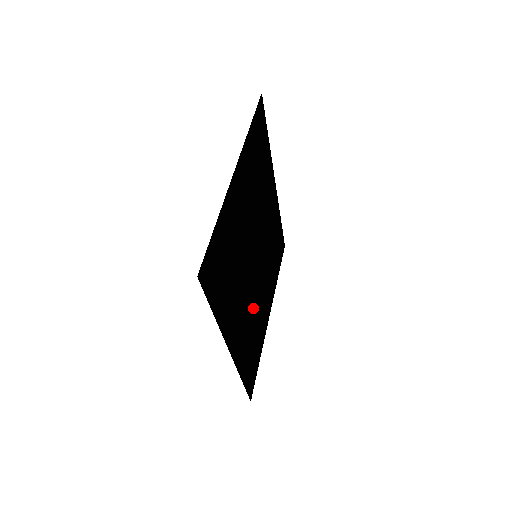
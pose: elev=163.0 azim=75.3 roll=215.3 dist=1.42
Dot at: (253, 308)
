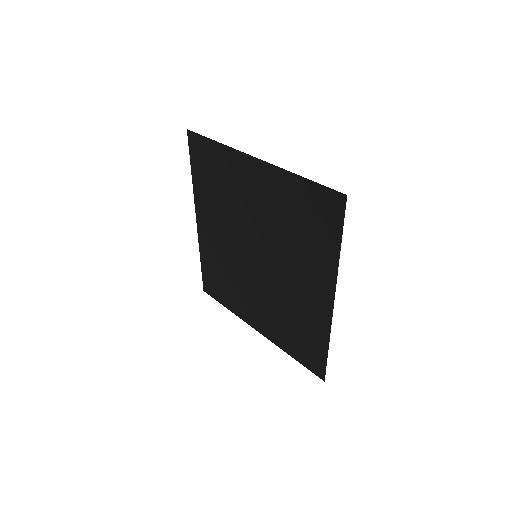
Dot at: (280, 299)
